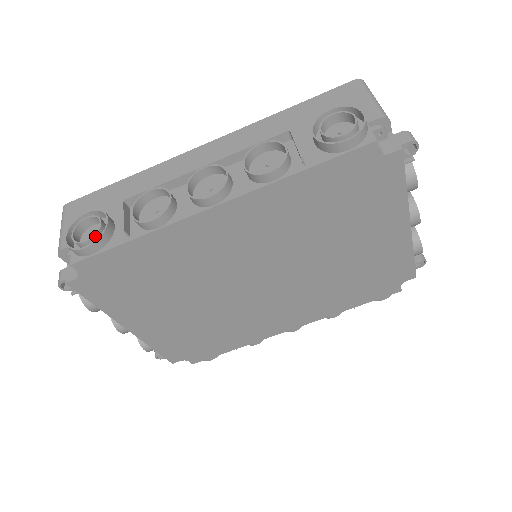
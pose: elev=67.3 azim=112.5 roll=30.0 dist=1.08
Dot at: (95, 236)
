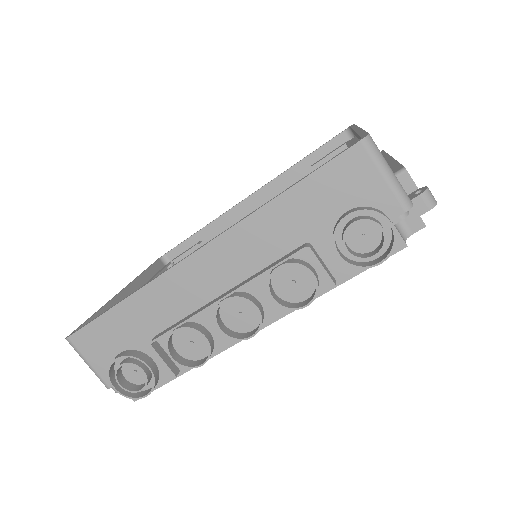
Dot at: (147, 383)
